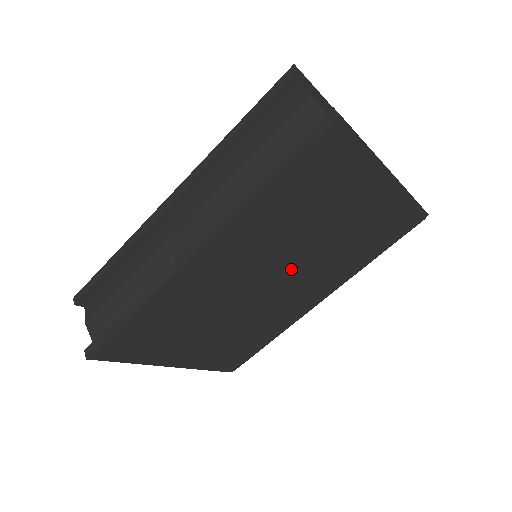
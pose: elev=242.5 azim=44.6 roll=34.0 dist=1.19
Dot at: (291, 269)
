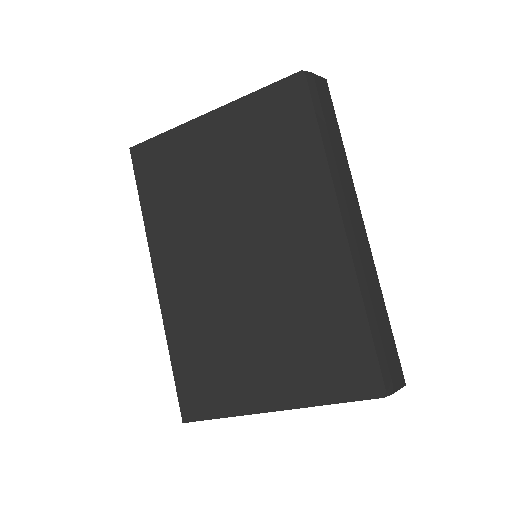
Dot at: (242, 230)
